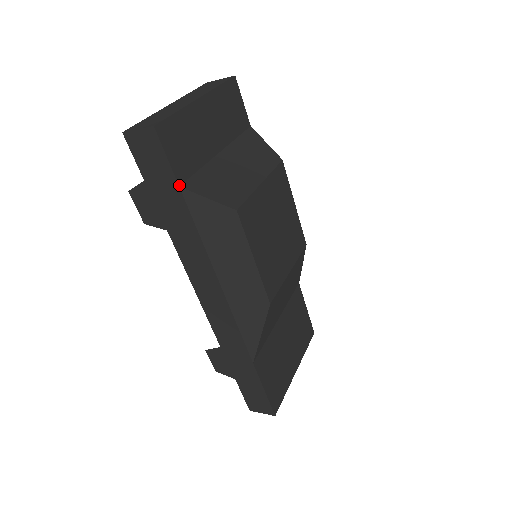
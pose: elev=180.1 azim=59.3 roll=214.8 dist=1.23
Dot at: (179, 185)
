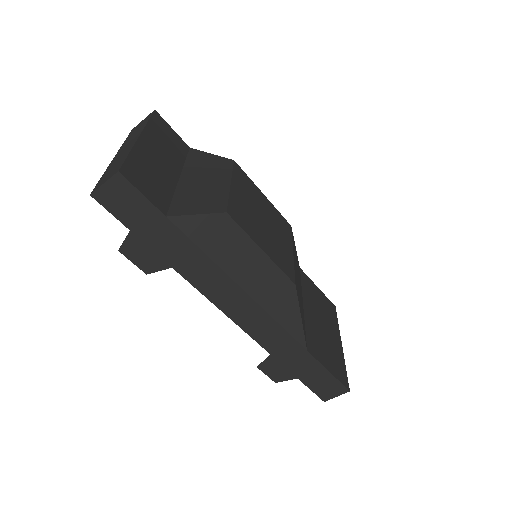
Dot at: (165, 215)
